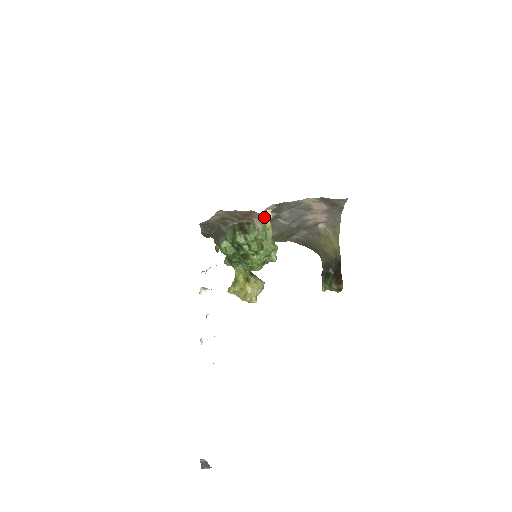
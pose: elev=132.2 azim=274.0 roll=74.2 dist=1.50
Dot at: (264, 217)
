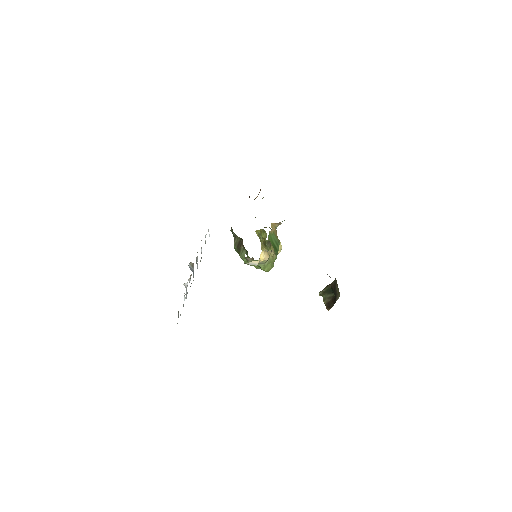
Dot at: (253, 258)
